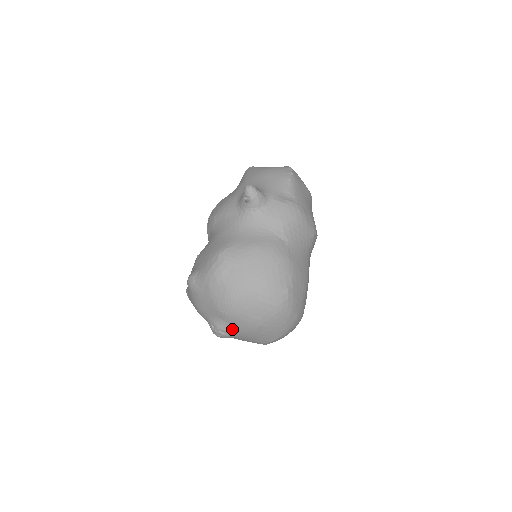
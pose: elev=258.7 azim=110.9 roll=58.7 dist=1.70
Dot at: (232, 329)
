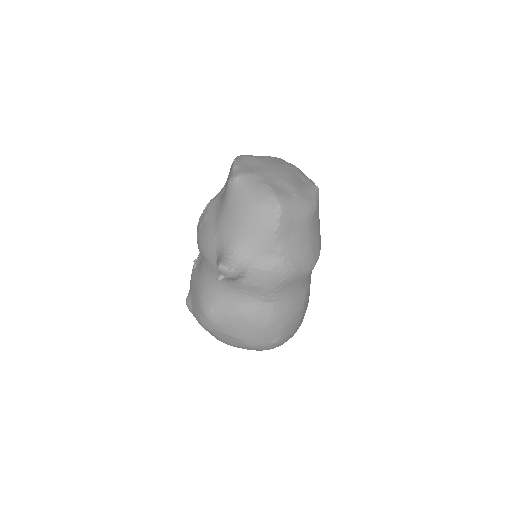
Dot at: occluded
